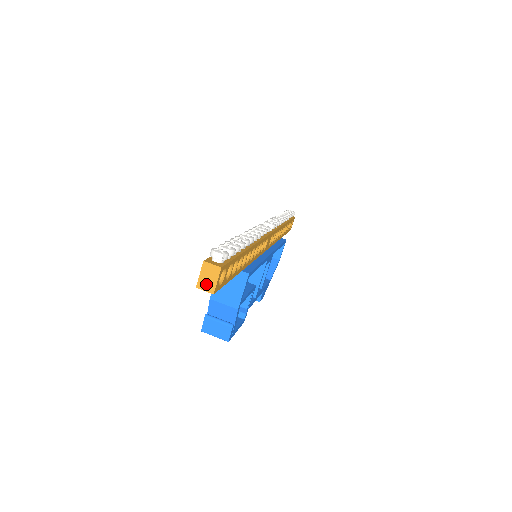
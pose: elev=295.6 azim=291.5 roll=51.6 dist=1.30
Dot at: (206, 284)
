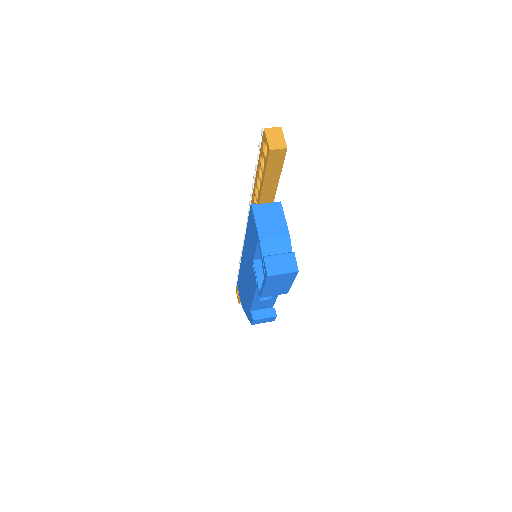
Dot at: (276, 144)
